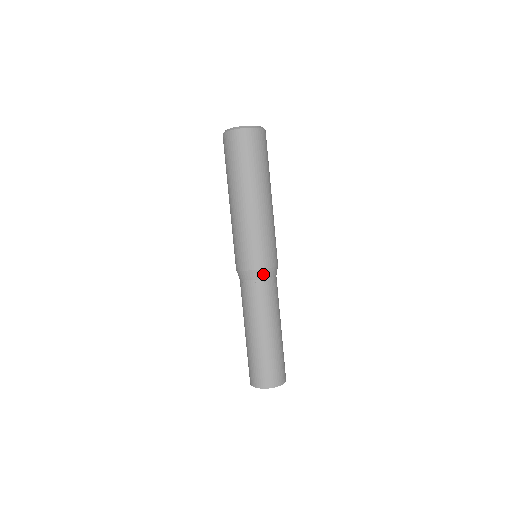
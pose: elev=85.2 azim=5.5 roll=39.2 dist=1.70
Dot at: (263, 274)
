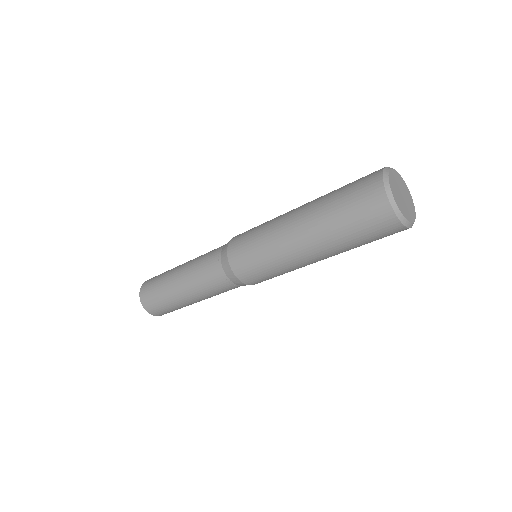
Dot at: (238, 282)
